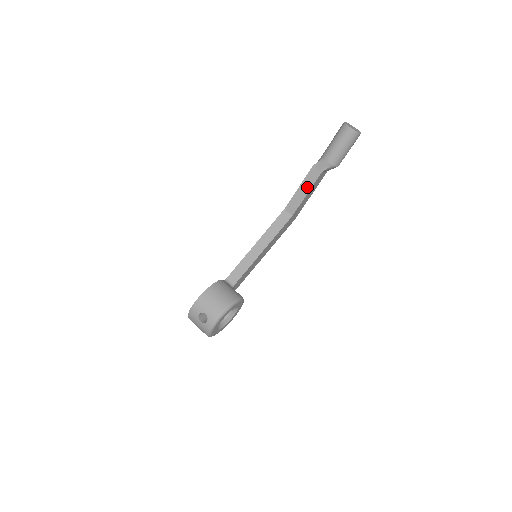
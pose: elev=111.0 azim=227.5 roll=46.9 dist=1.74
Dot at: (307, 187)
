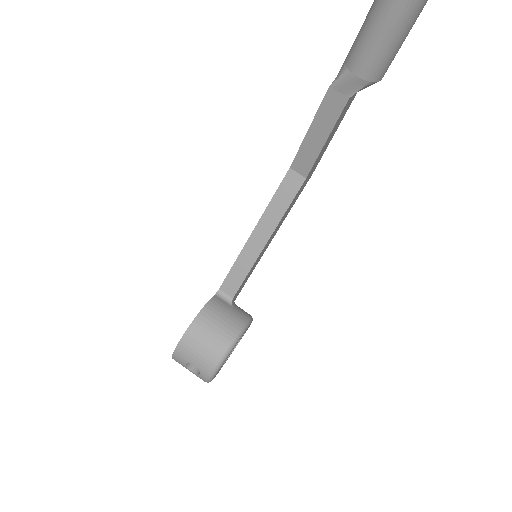
Dot at: (324, 128)
